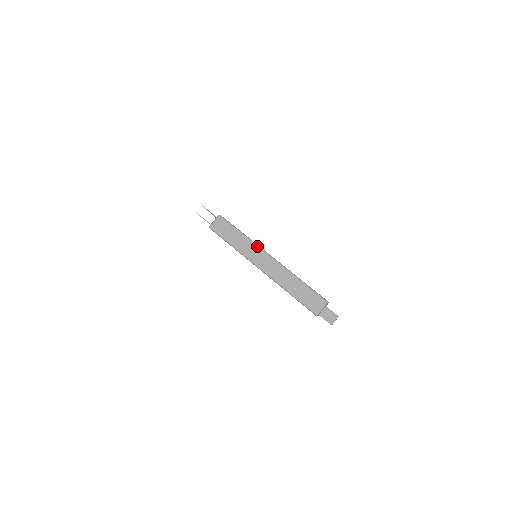
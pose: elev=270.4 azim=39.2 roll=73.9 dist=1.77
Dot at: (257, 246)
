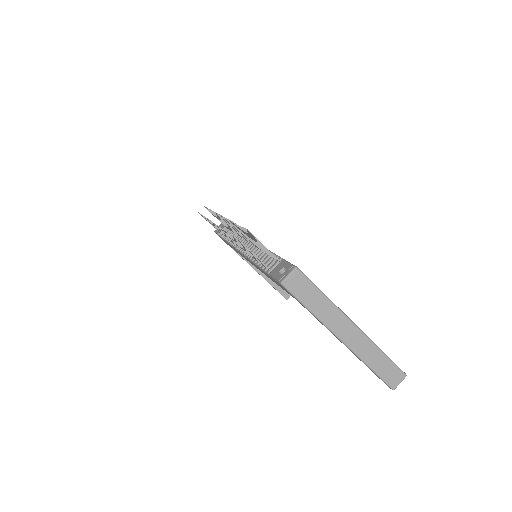
Dot at: (341, 312)
